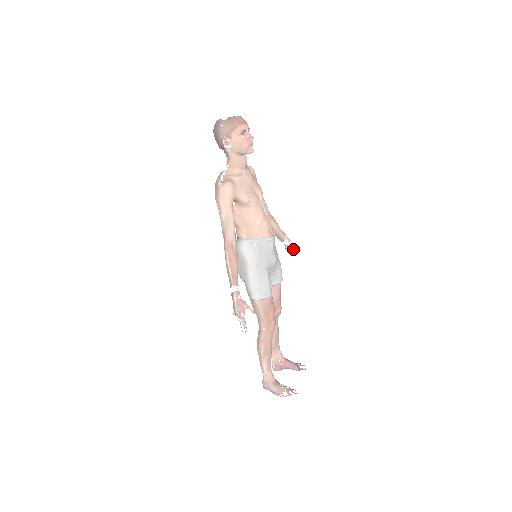
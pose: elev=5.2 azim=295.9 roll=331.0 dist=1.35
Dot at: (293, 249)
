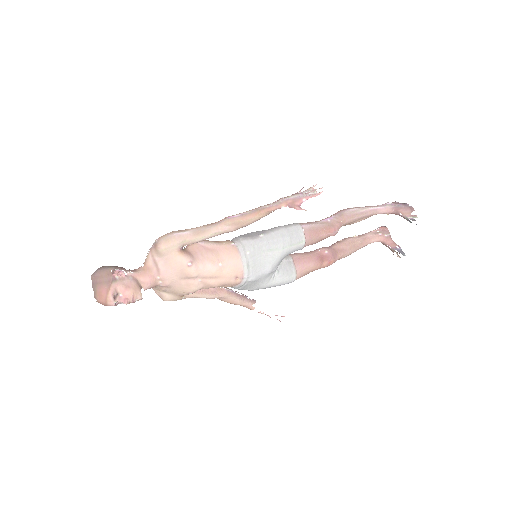
Dot at: occluded
